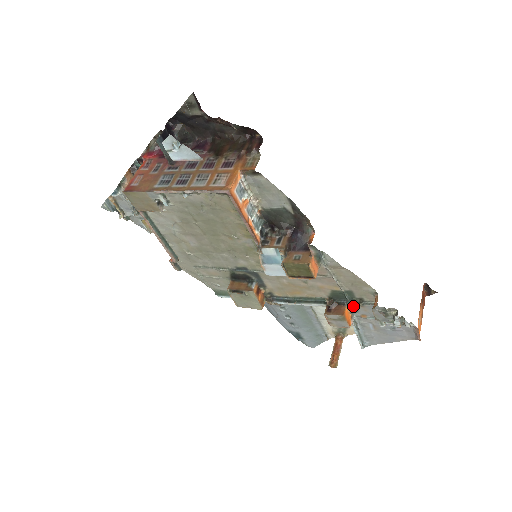
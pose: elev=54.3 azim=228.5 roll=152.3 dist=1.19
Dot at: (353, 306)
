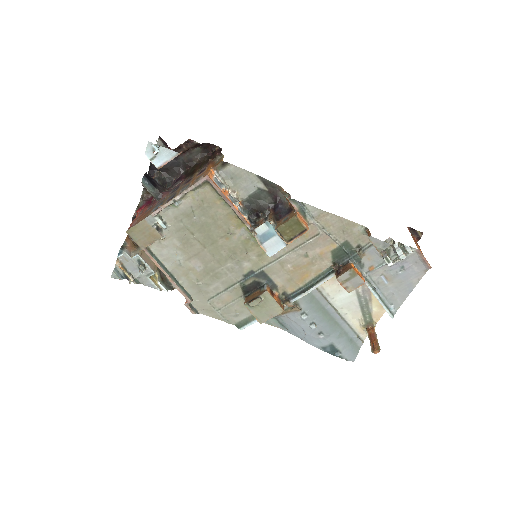
Dot at: (356, 259)
